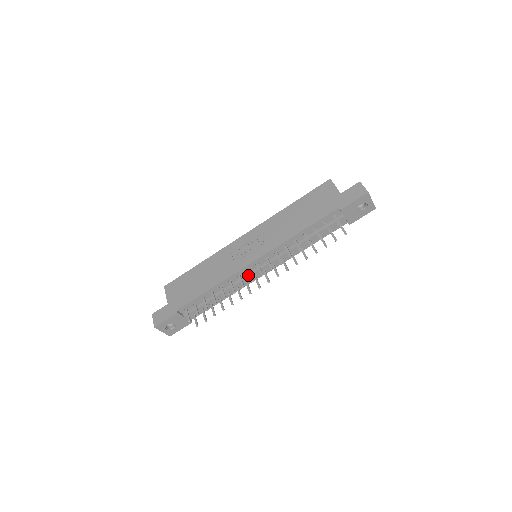
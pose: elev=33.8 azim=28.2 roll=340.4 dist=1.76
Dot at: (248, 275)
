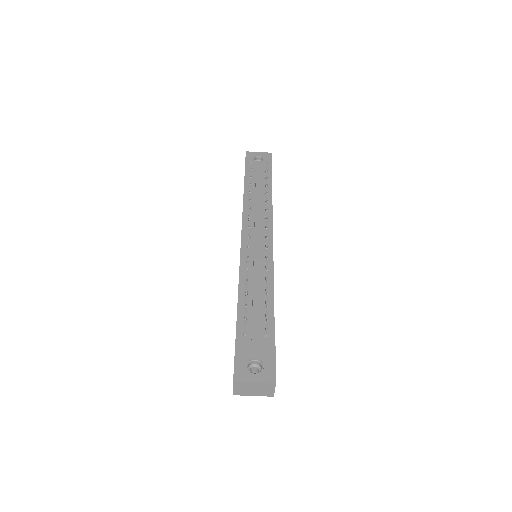
Dot at: (253, 253)
